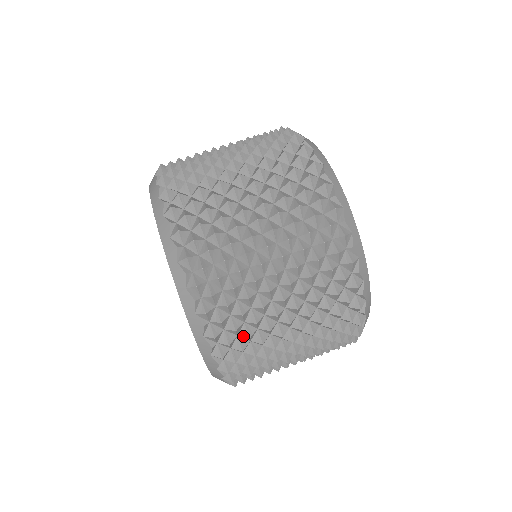
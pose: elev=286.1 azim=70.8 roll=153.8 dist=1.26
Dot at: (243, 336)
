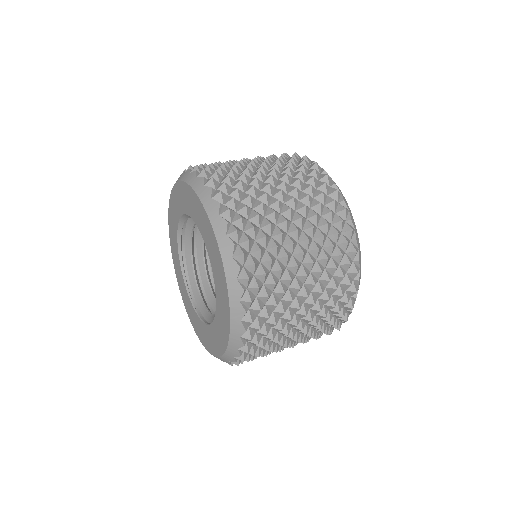
Dot at: (269, 283)
